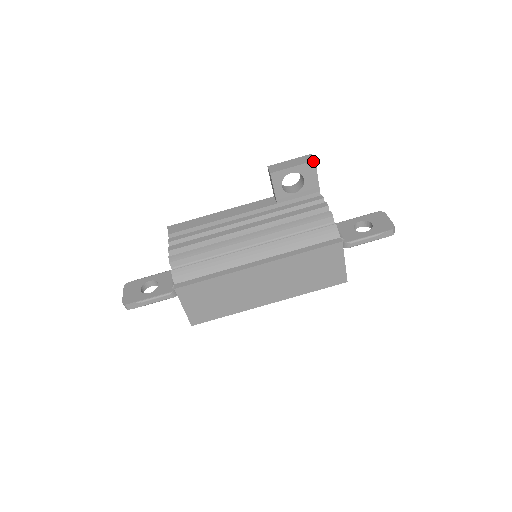
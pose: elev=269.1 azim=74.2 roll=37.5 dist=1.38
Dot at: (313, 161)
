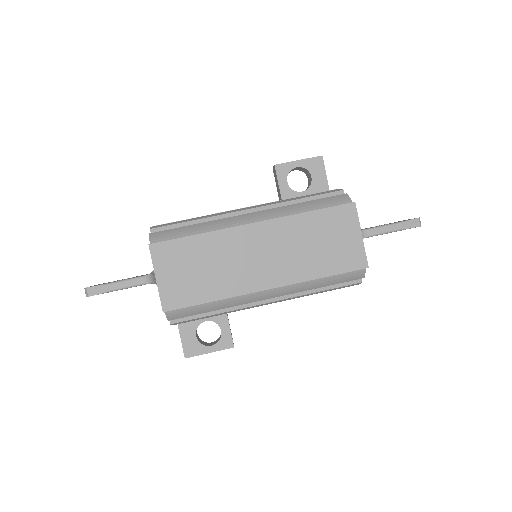
Dot at: (320, 156)
